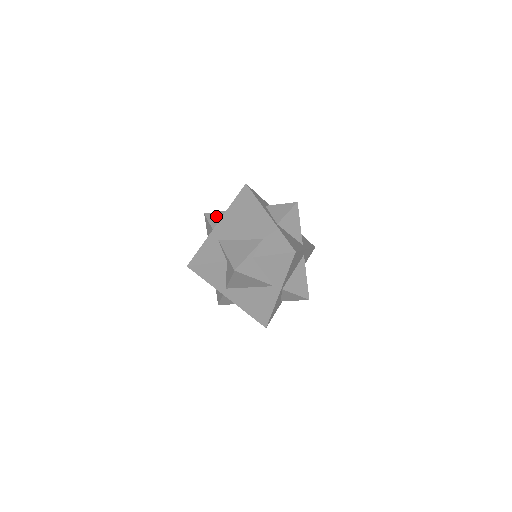
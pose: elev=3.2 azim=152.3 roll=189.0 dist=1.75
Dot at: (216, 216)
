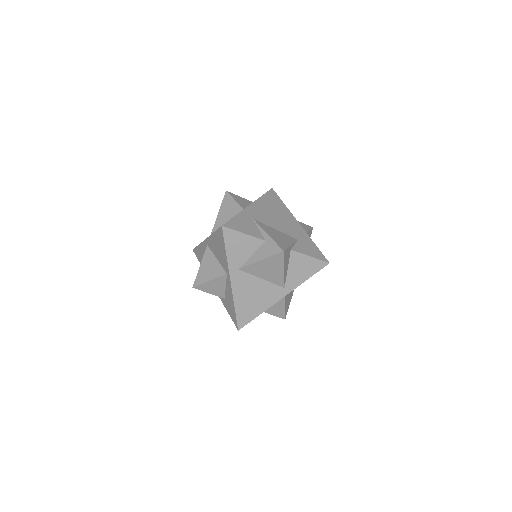
Dot at: (241, 199)
